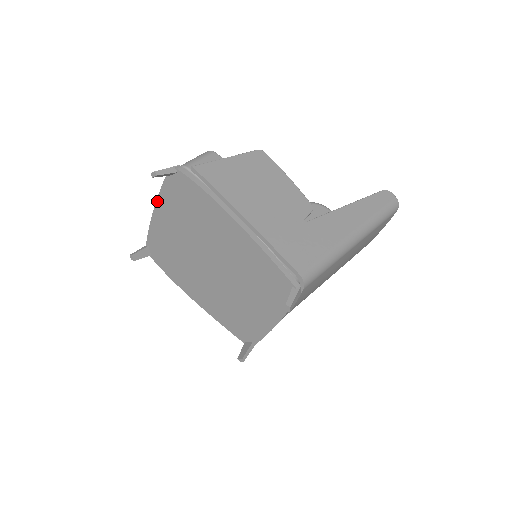
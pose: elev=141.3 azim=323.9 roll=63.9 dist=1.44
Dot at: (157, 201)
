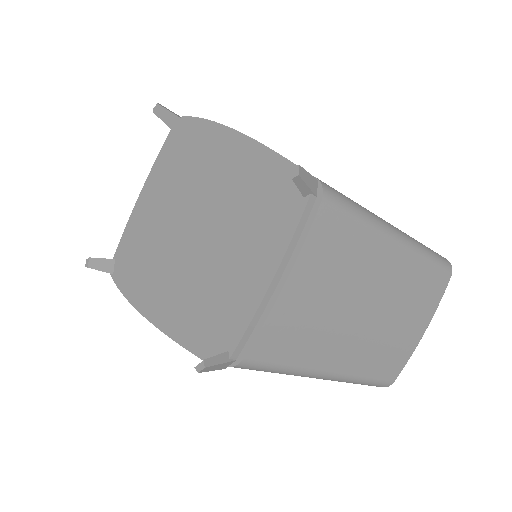
Dot at: (148, 177)
